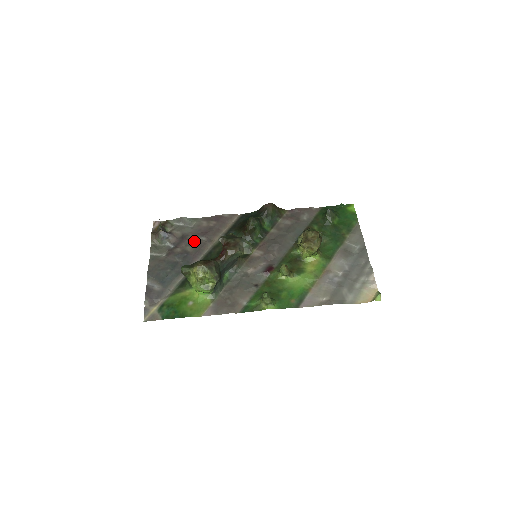
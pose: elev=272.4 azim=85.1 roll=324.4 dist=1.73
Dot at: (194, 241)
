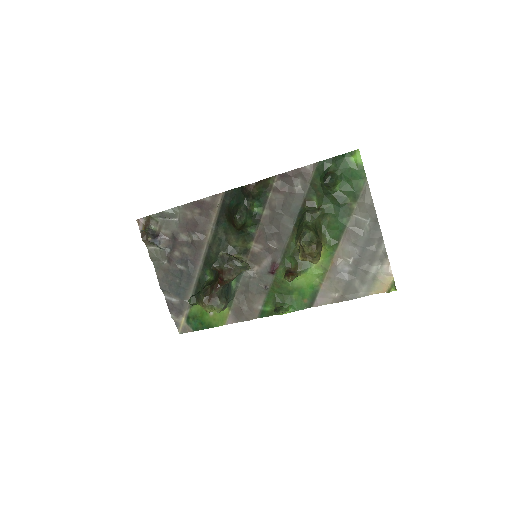
Dot at: (187, 239)
